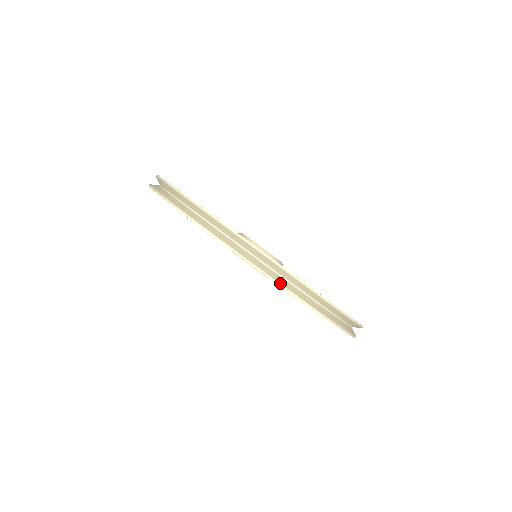
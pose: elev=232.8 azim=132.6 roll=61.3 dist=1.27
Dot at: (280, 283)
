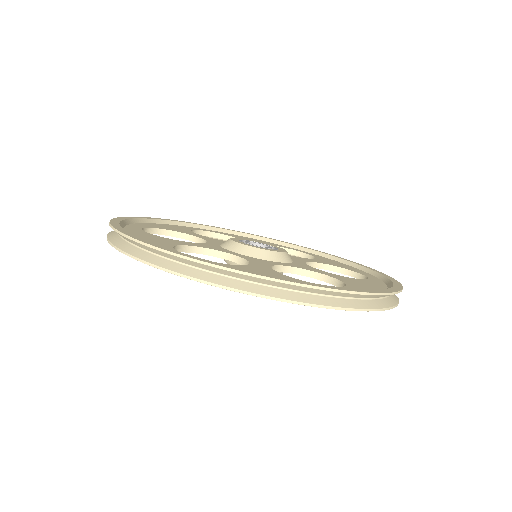
Dot at: (245, 291)
